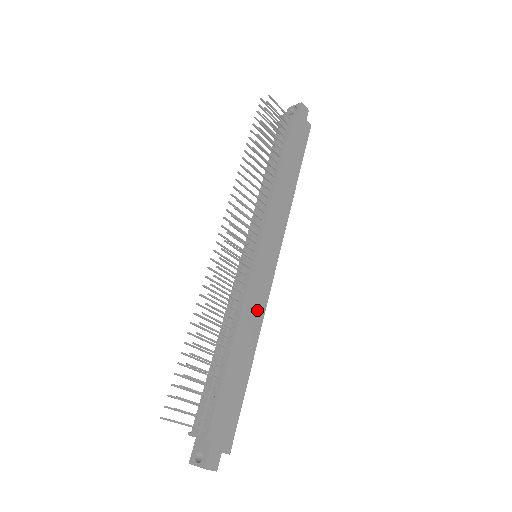
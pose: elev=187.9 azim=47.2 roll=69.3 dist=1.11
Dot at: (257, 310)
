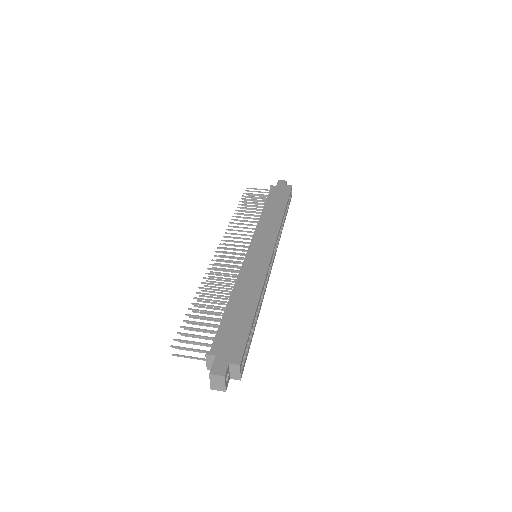
Dot at: (256, 277)
